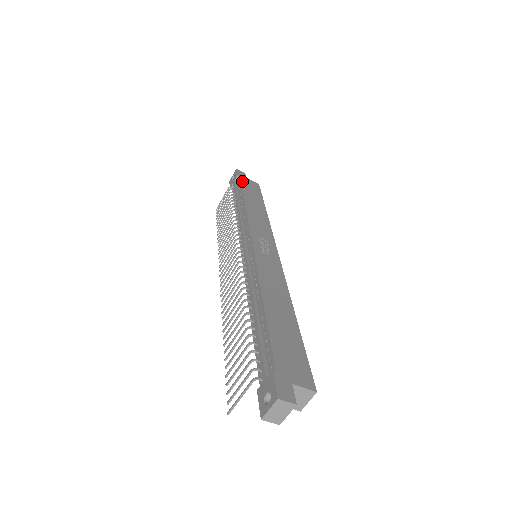
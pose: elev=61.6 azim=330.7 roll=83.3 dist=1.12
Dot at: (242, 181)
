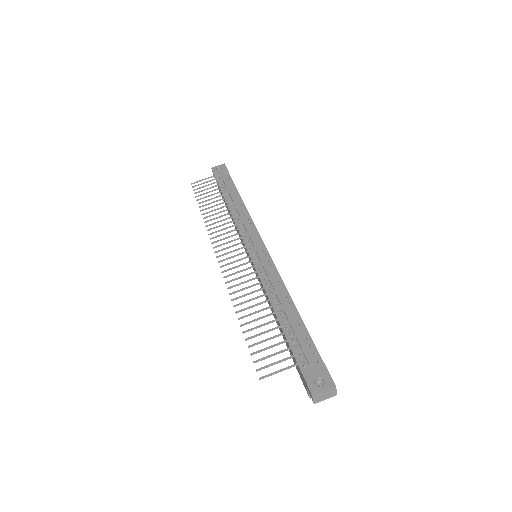
Dot at: occluded
